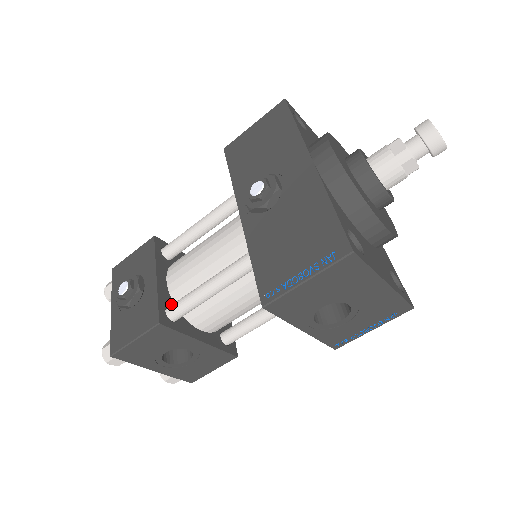
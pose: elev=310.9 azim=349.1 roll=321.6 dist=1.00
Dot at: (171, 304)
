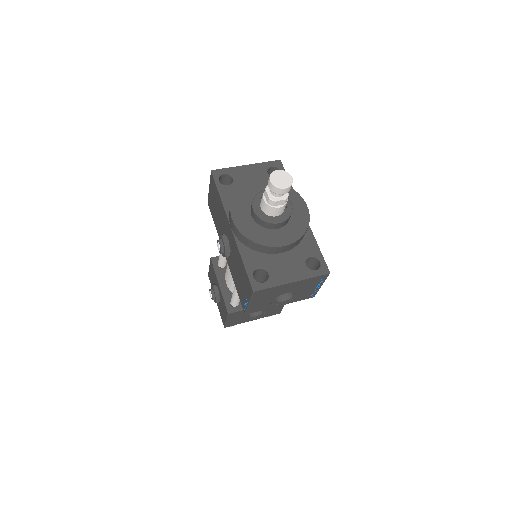
Dot at: occluded
